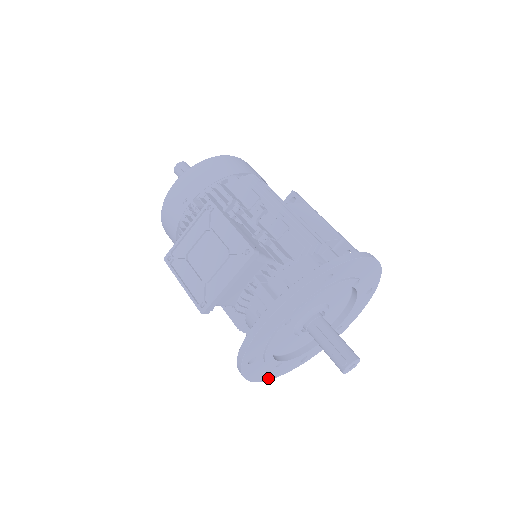
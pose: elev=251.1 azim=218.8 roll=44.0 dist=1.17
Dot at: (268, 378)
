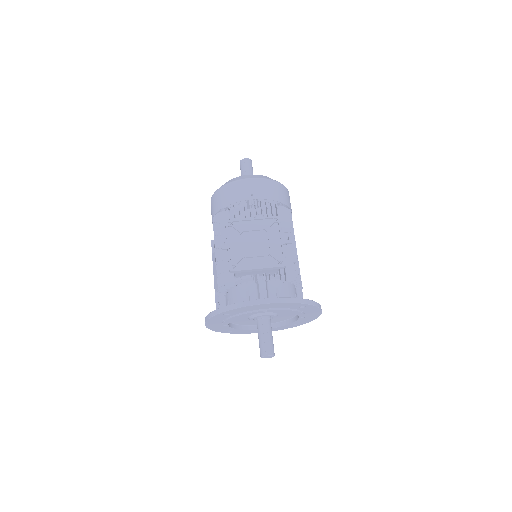
Dot at: (209, 327)
